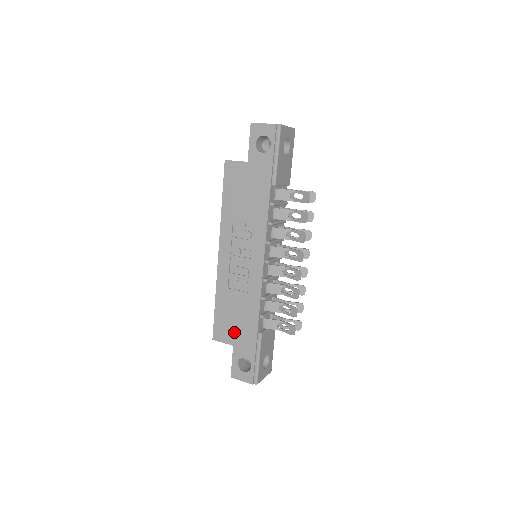
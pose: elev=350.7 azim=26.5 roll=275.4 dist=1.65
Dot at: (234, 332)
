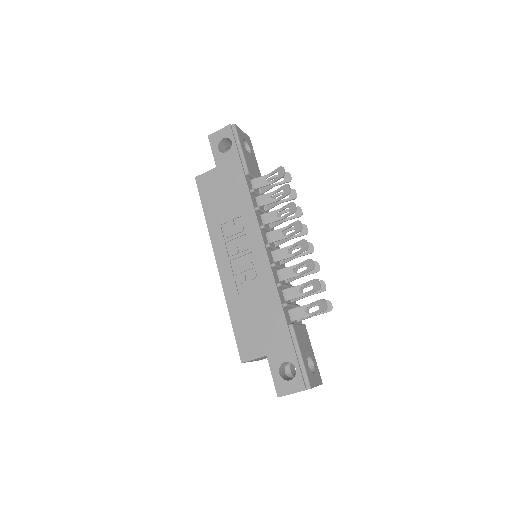
Dot at: (262, 339)
